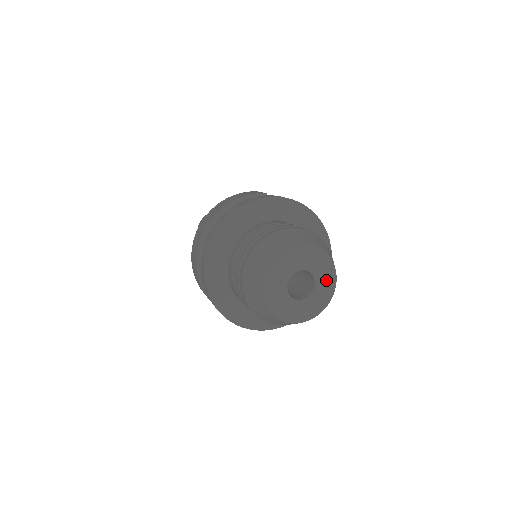
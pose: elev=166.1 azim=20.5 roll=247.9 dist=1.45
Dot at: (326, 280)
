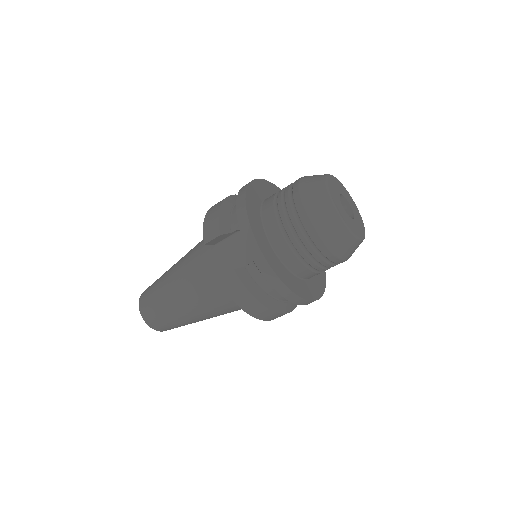
Dot at: (360, 228)
